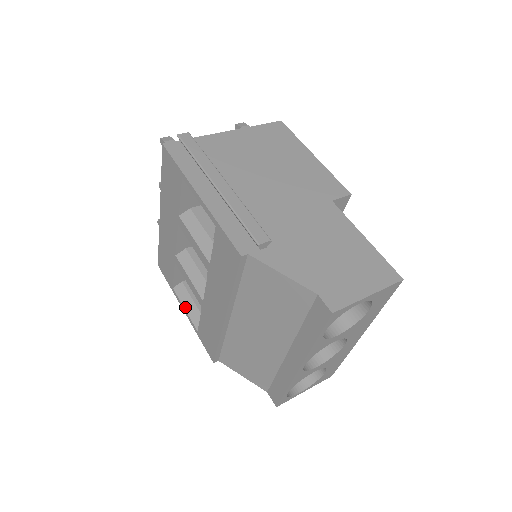
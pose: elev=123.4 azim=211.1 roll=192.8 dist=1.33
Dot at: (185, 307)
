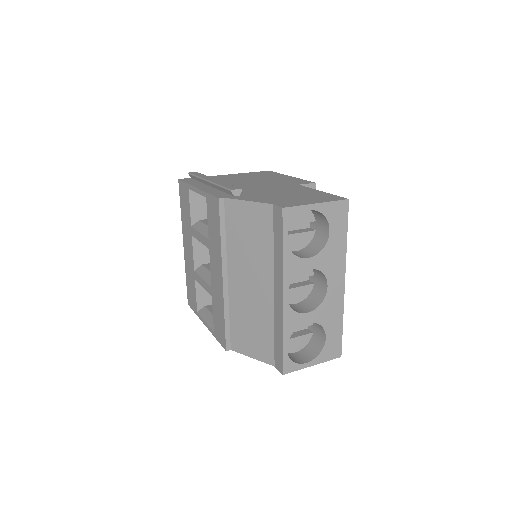
Dot at: (205, 320)
